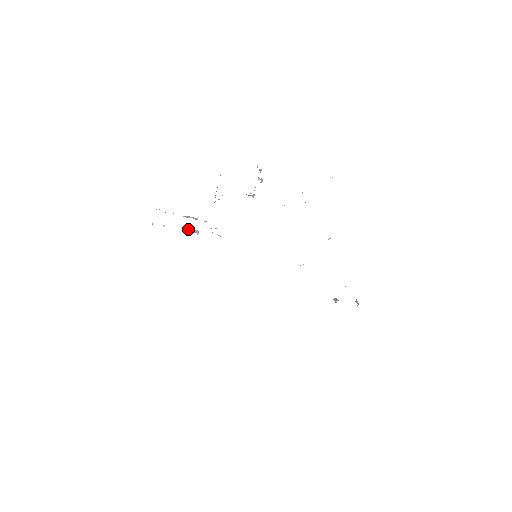
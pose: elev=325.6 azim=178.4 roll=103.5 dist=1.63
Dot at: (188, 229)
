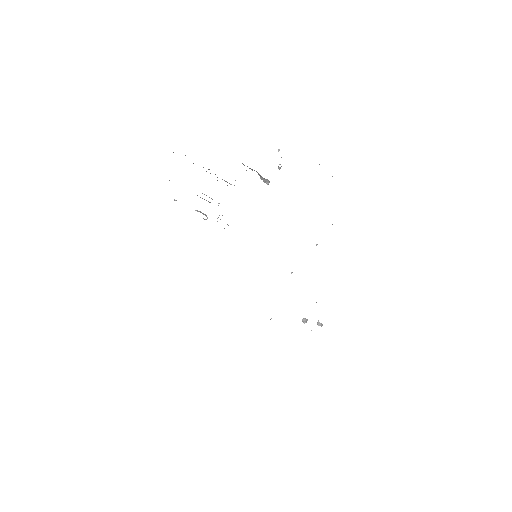
Dot at: occluded
